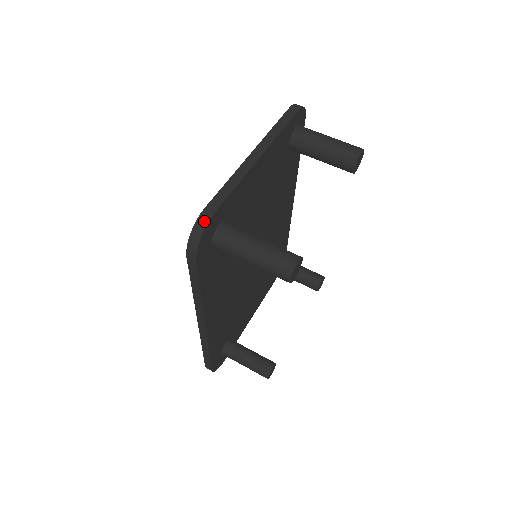
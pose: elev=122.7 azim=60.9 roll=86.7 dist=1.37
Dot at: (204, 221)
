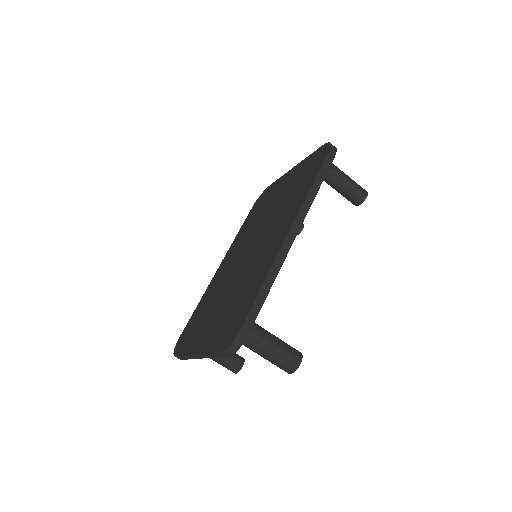
Dot at: (178, 358)
